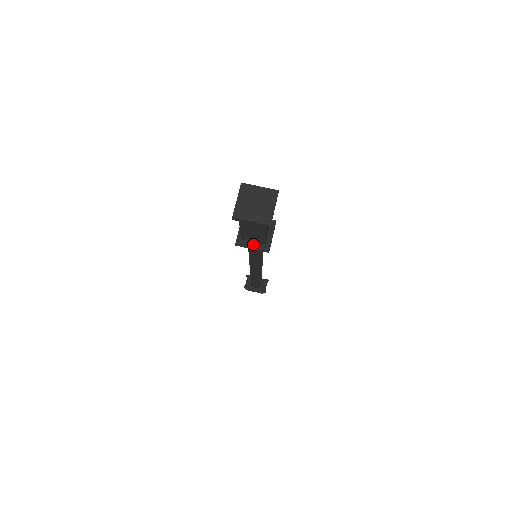
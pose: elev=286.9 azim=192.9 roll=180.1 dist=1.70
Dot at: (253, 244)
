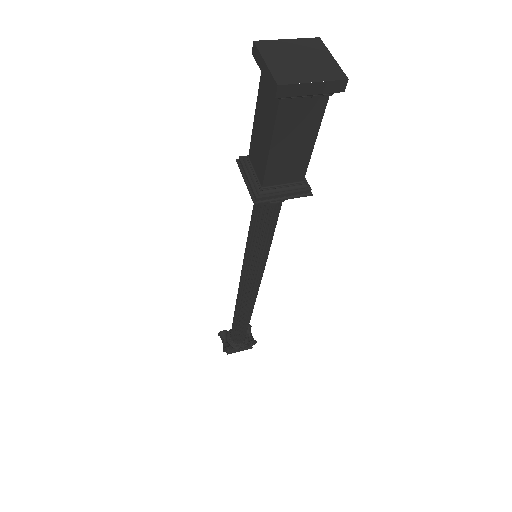
Dot at: (284, 188)
